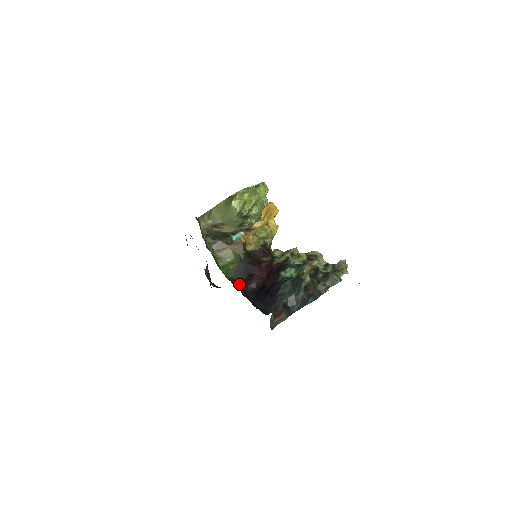
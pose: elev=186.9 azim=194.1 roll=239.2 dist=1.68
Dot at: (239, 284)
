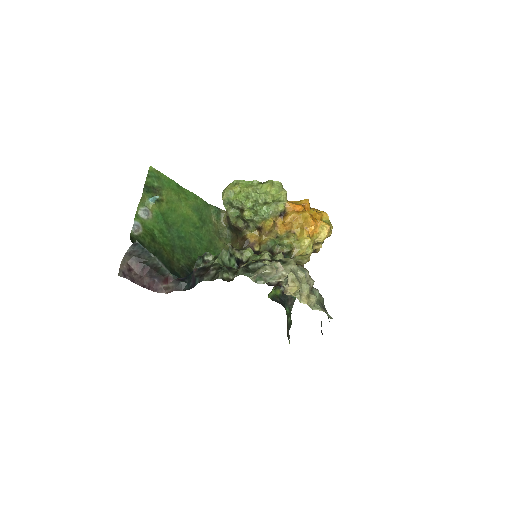
Dot at: occluded
